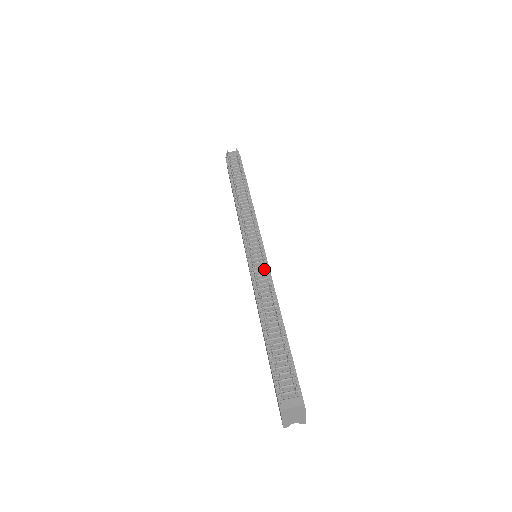
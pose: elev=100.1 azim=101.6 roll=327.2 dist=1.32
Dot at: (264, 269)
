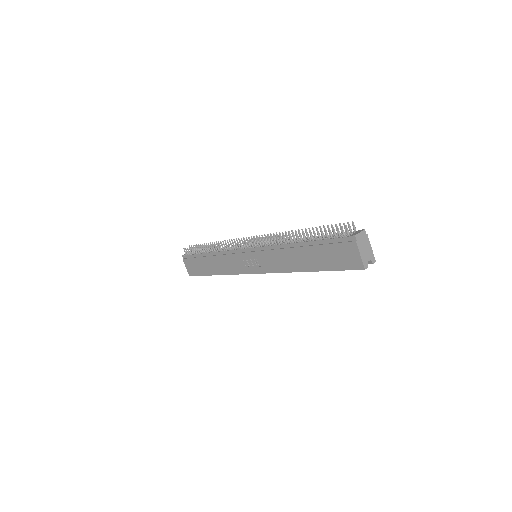
Dot at: occluded
